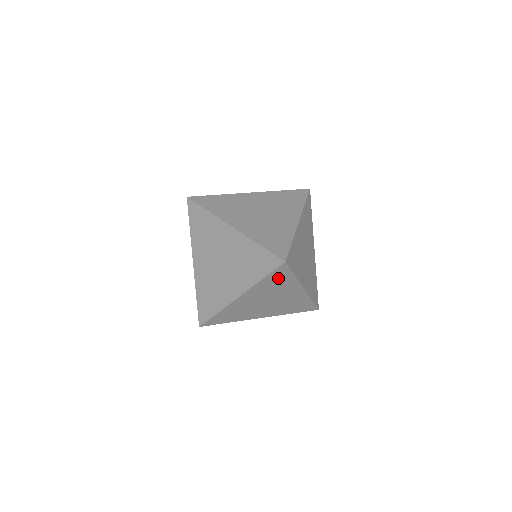
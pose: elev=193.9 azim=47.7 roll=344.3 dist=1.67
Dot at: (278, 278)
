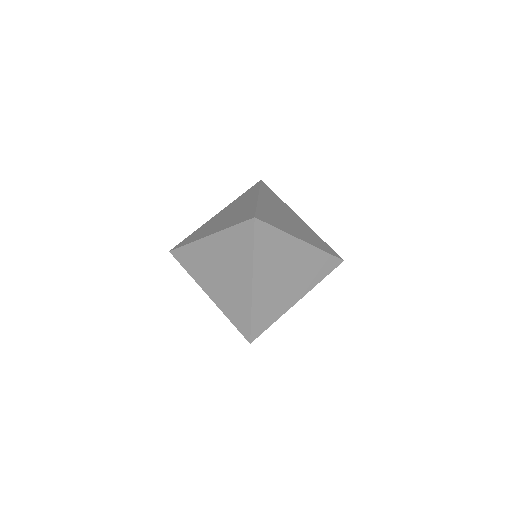
Dot at: (267, 241)
